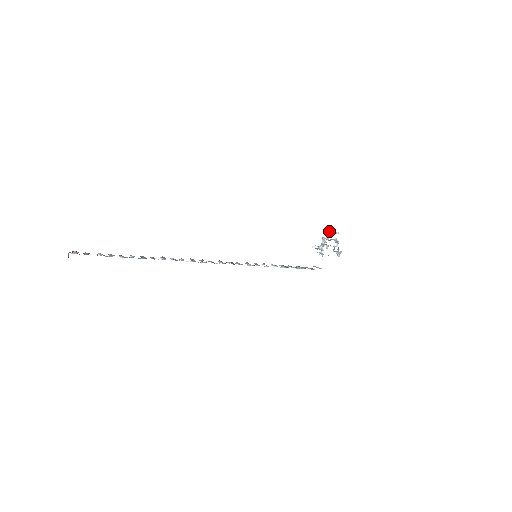
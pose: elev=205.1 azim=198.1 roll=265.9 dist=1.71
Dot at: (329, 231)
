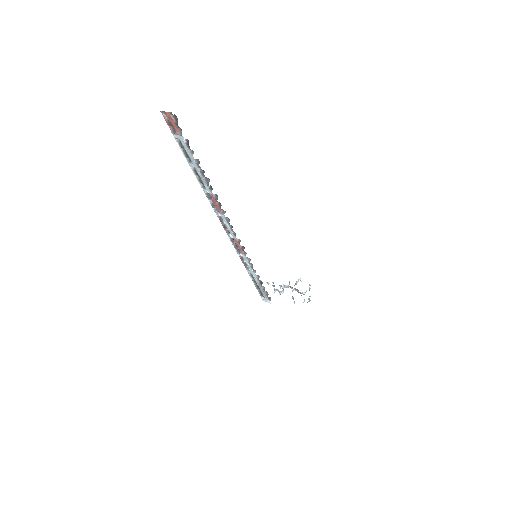
Dot at: occluded
